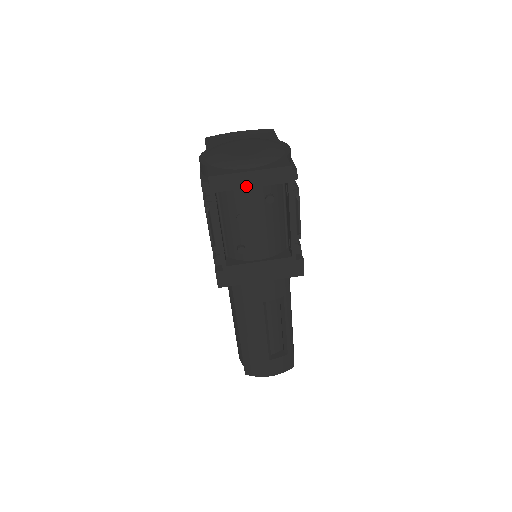
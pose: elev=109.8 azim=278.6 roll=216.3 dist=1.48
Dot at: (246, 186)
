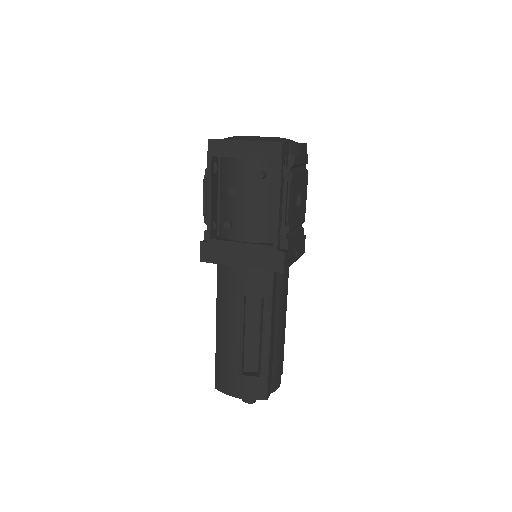
Dot at: (239, 155)
